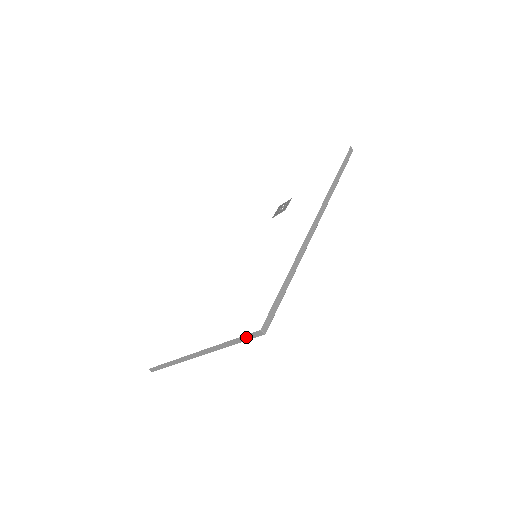
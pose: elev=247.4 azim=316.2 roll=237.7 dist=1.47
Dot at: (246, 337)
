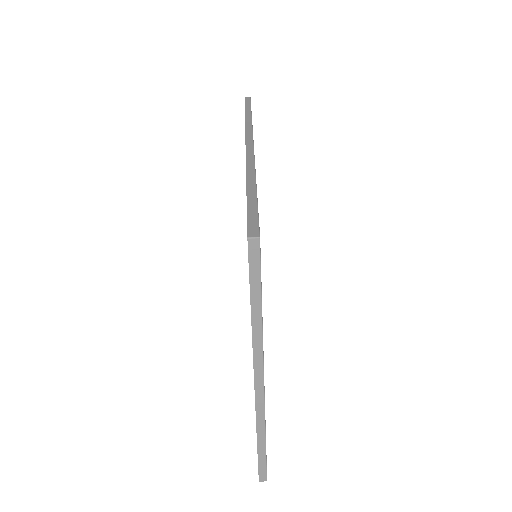
Dot at: (253, 275)
